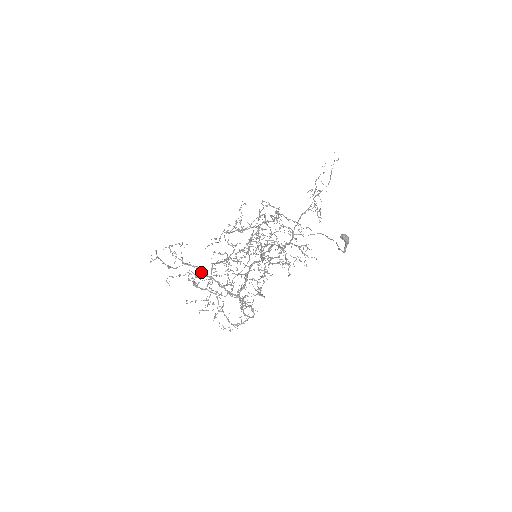
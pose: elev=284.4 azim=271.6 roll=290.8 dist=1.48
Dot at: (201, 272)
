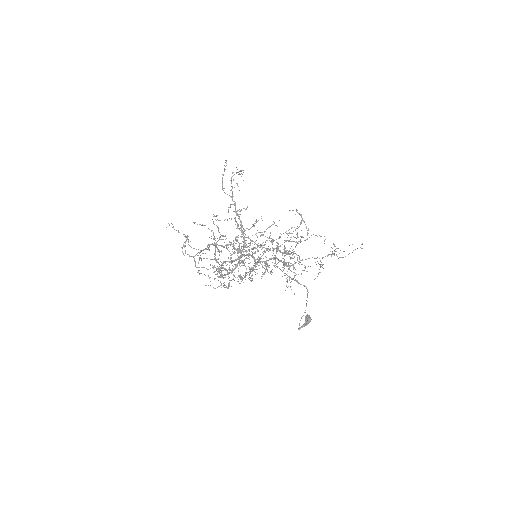
Dot at: (235, 207)
